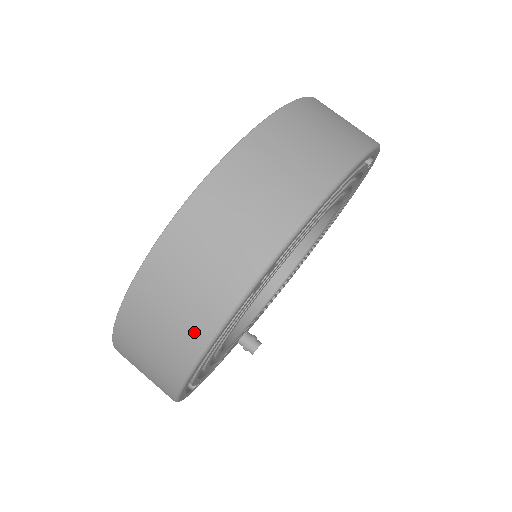
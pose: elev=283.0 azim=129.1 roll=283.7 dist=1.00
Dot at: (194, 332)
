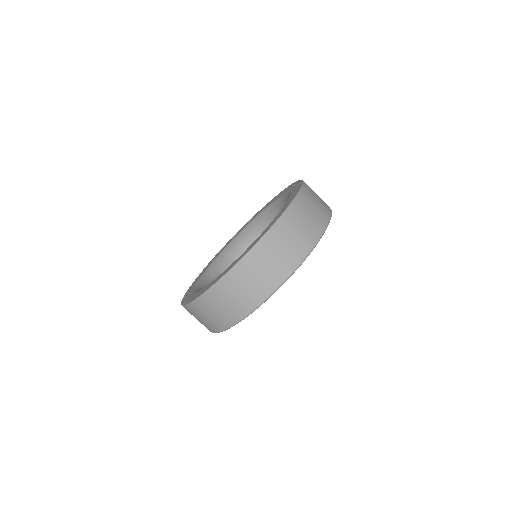
Dot at: (248, 305)
